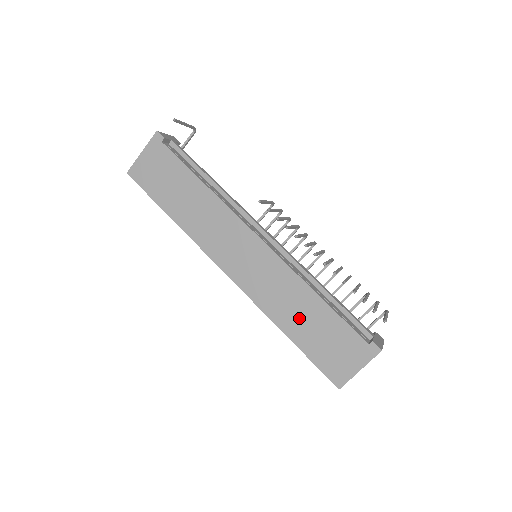
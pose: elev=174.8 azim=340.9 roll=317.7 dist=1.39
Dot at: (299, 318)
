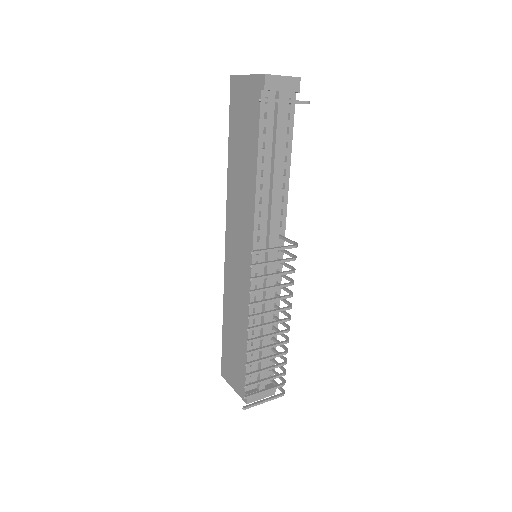
Dot at: (233, 325)
